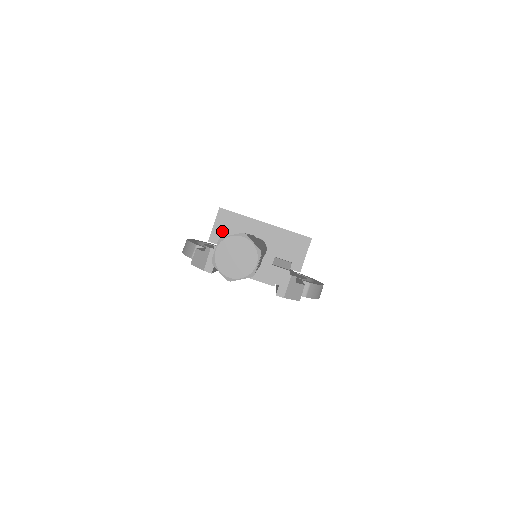
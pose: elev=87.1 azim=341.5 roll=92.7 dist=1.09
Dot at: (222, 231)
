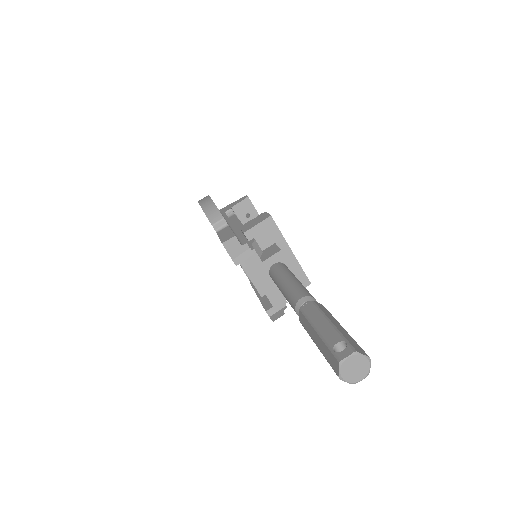
Dot at: (259, 233)
